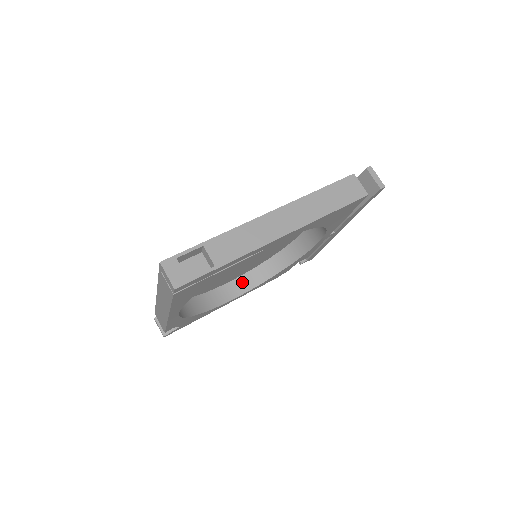
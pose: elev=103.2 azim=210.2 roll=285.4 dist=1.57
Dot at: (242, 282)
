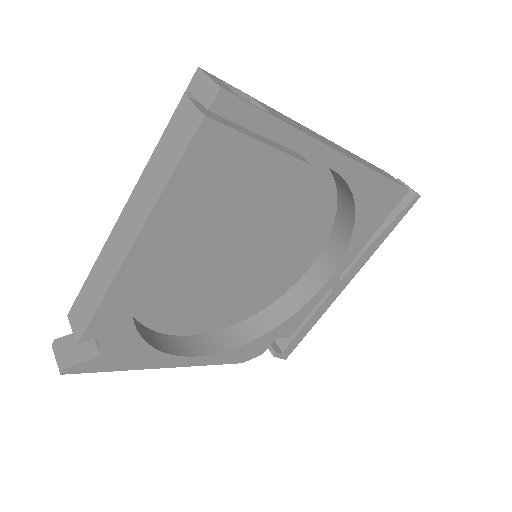
Dot at: (201, 342)
